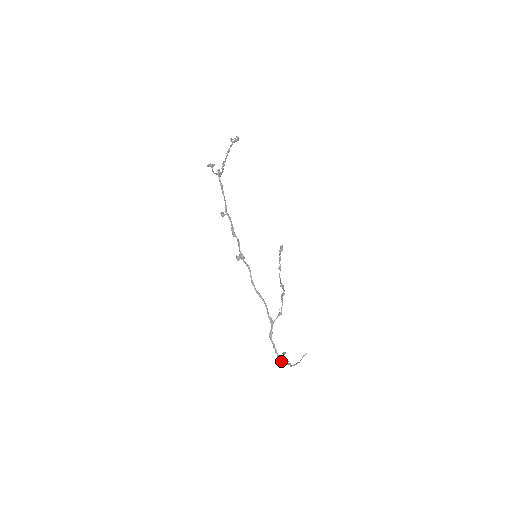
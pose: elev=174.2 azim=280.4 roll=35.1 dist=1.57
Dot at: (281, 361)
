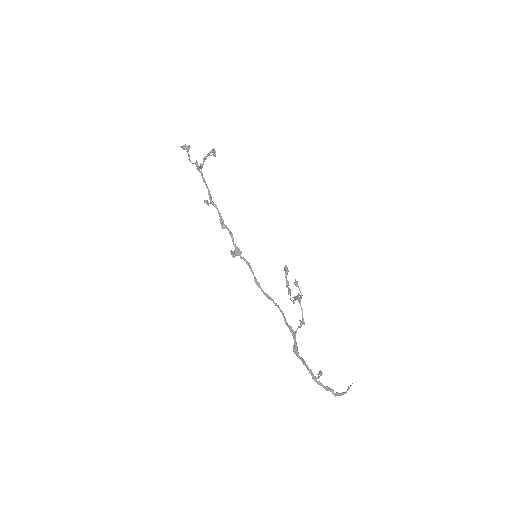
Dot at: (318, 382)
